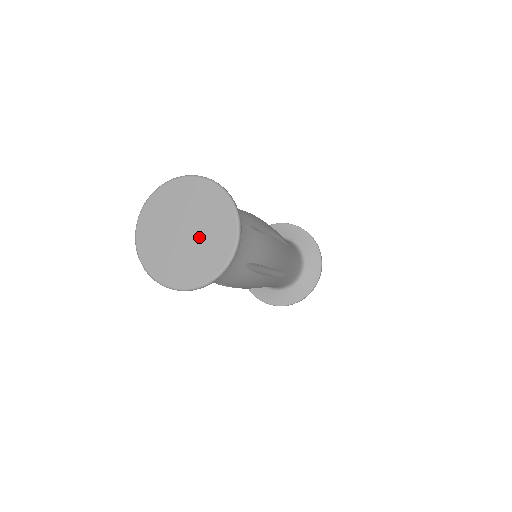
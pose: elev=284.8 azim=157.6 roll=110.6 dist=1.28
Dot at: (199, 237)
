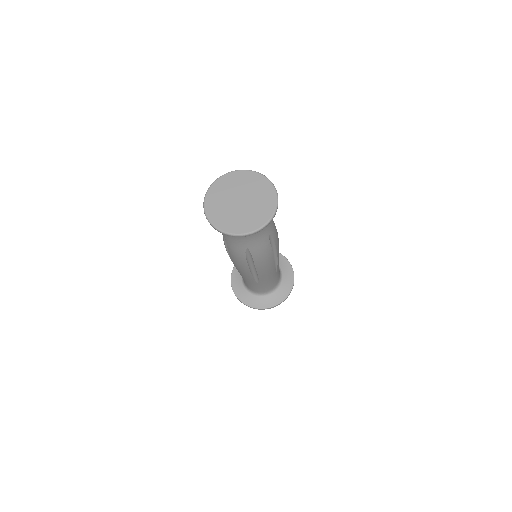
Dot at: (243, 210)
